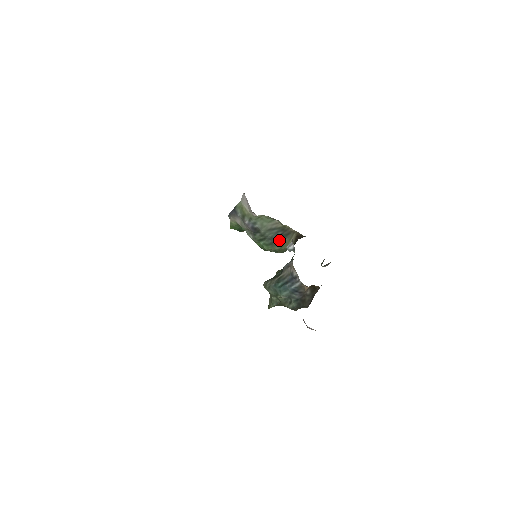
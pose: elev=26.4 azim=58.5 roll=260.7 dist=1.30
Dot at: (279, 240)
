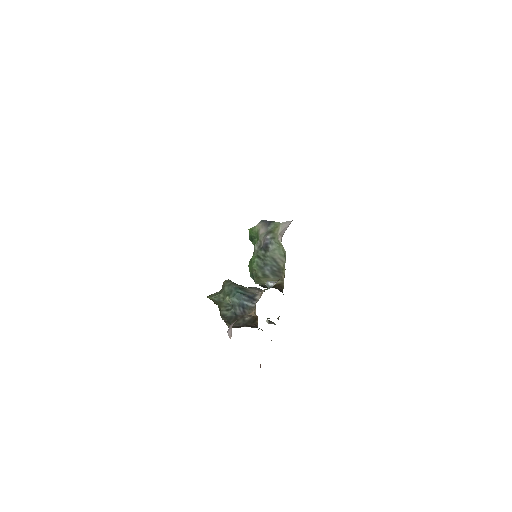
Dot at: (268, 272)
